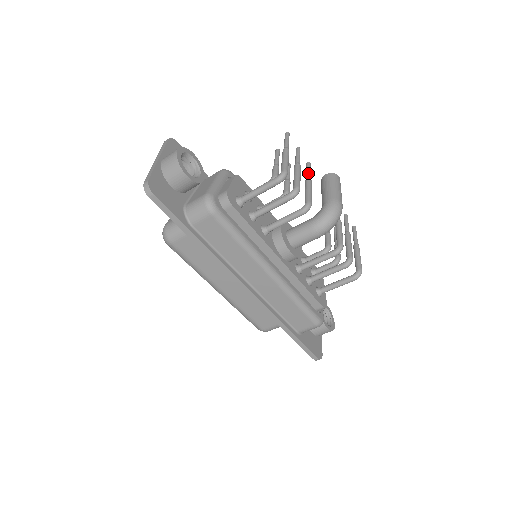
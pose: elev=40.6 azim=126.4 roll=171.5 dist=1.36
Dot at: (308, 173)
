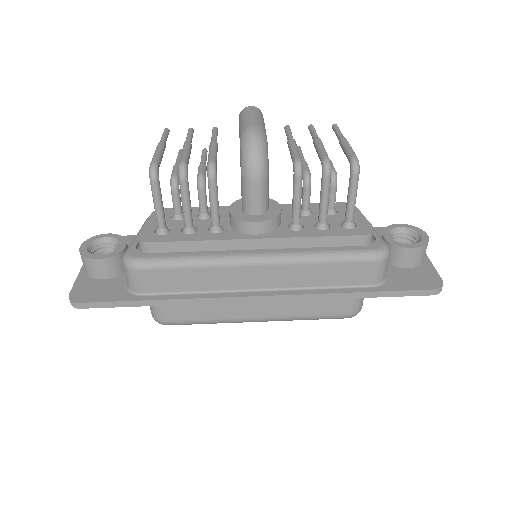
Dot at: (211, 138)
